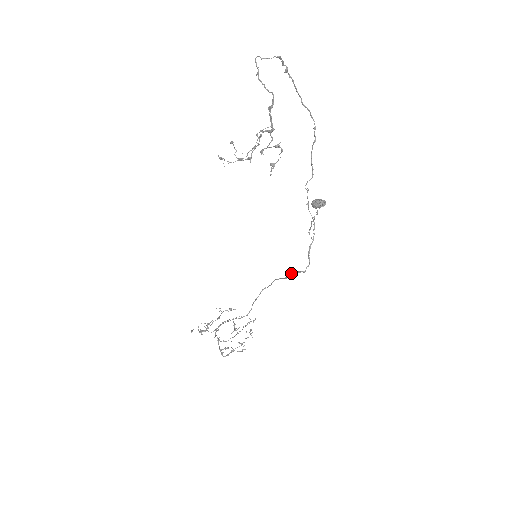
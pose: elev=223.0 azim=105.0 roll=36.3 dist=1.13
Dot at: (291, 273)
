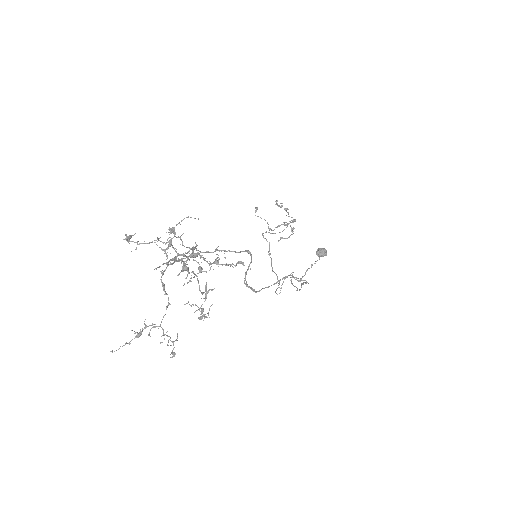
Dot at: (292, 276)
